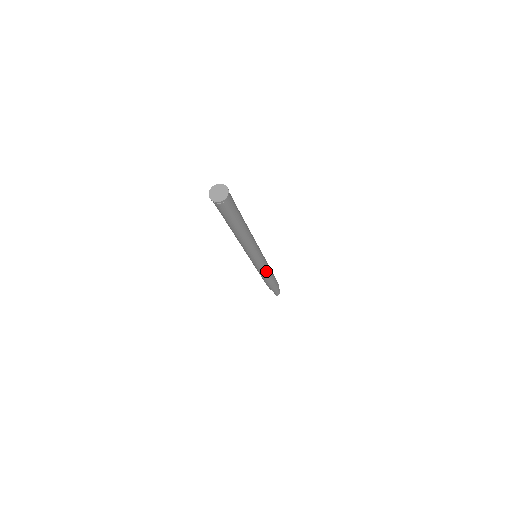
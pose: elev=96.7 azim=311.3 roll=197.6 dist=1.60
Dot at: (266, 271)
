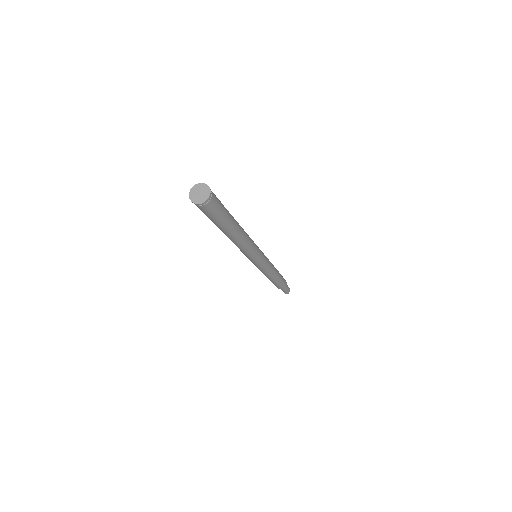
Dot at: (271, 268)
